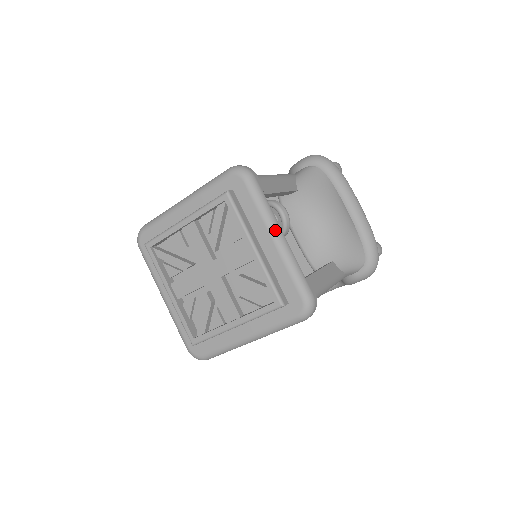
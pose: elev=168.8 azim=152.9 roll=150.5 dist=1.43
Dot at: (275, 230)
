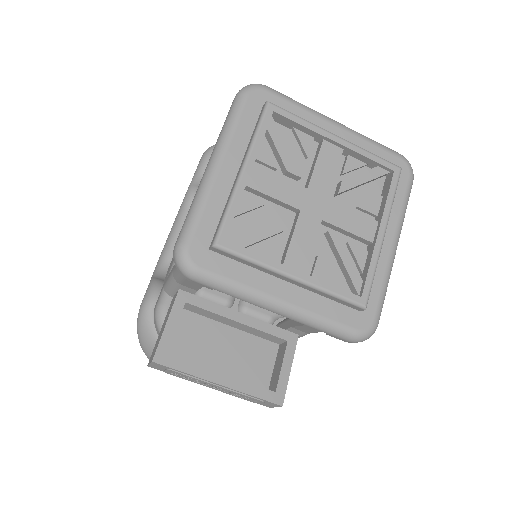
Dot at: (329, 118)
